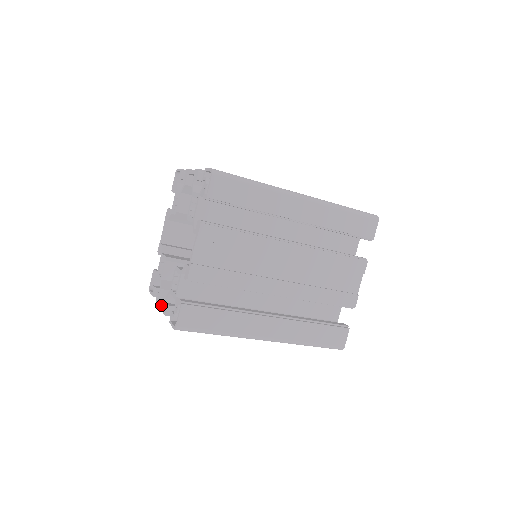
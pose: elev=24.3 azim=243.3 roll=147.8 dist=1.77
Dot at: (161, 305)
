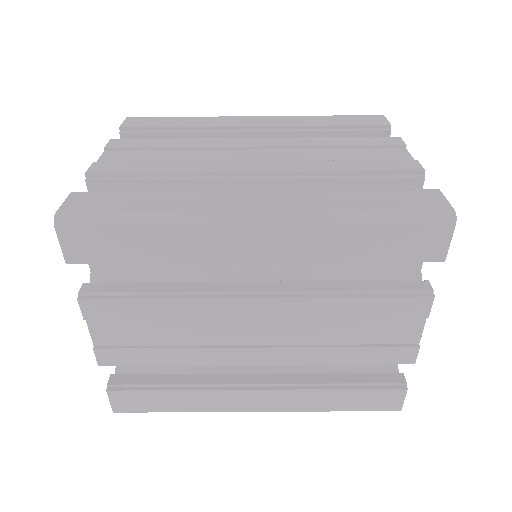
Dot at: (88, 324)
